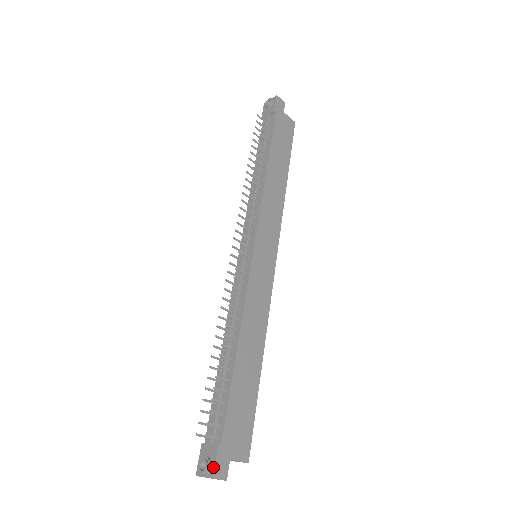
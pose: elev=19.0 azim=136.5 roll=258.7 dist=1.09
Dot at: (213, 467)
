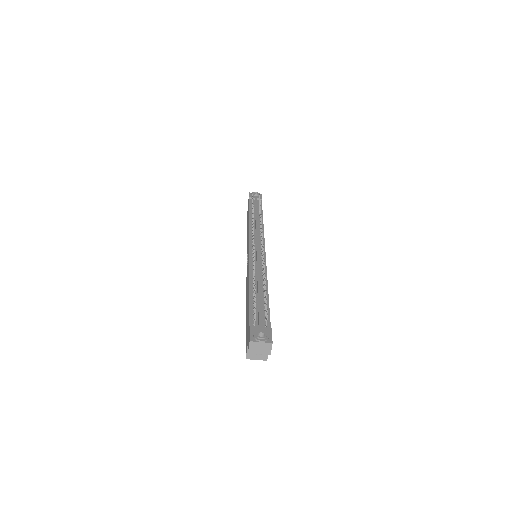
Dot at: (271, 337)
